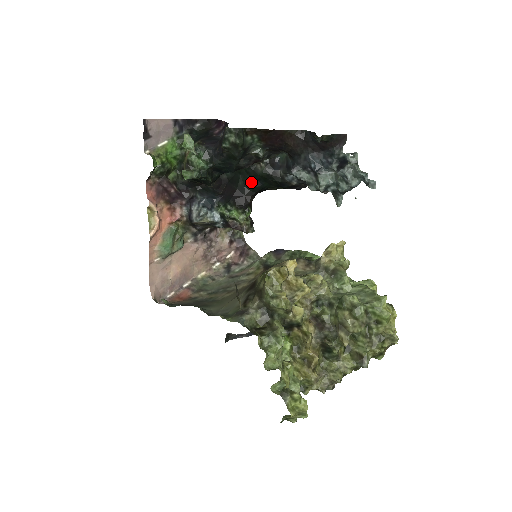
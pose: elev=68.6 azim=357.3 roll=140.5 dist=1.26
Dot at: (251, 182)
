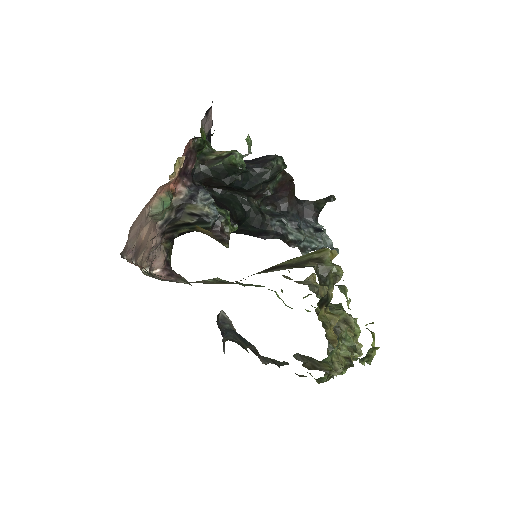
Dot at: (241, 209)
